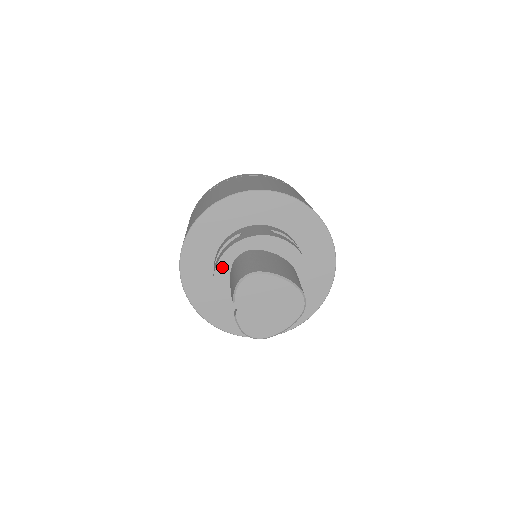
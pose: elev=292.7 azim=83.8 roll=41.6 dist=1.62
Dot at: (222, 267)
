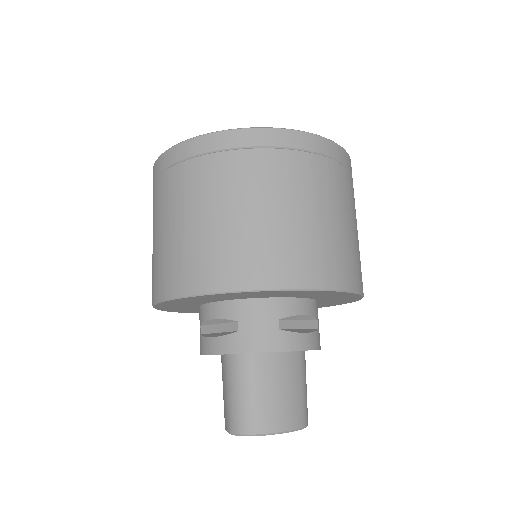
Dot at: occluded
